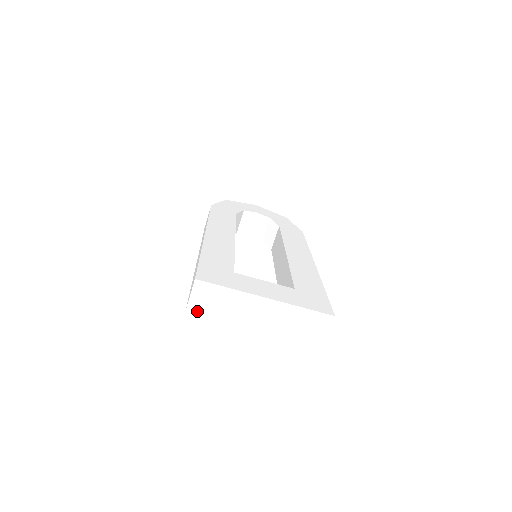
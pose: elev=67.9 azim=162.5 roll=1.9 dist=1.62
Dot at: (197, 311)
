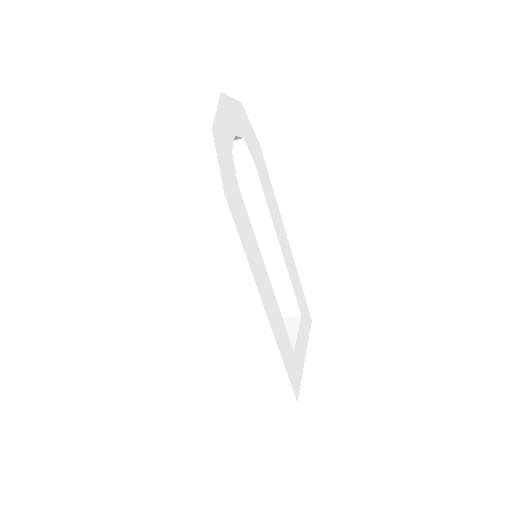
Dot at: occluded
